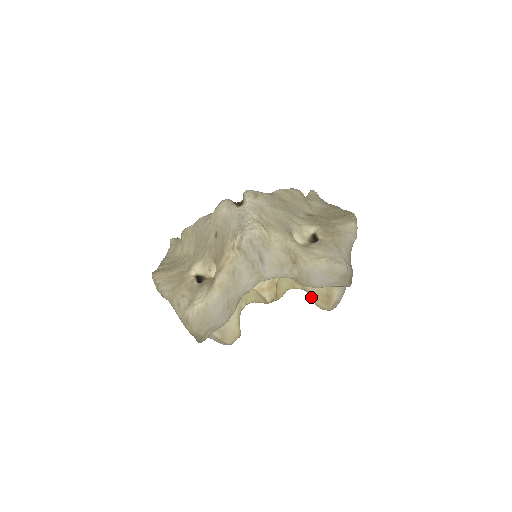
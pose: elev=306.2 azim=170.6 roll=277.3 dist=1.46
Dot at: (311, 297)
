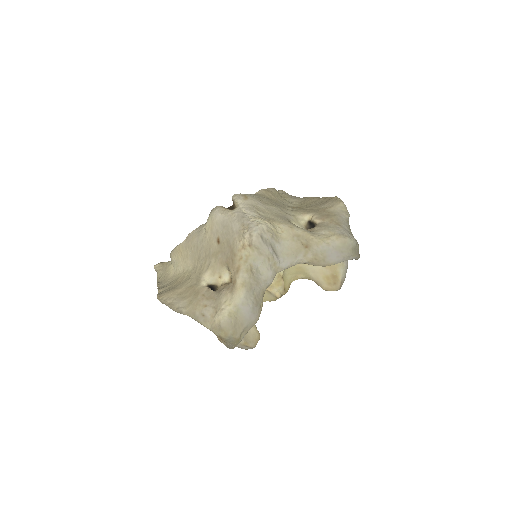
Dot at: (316, 283)
